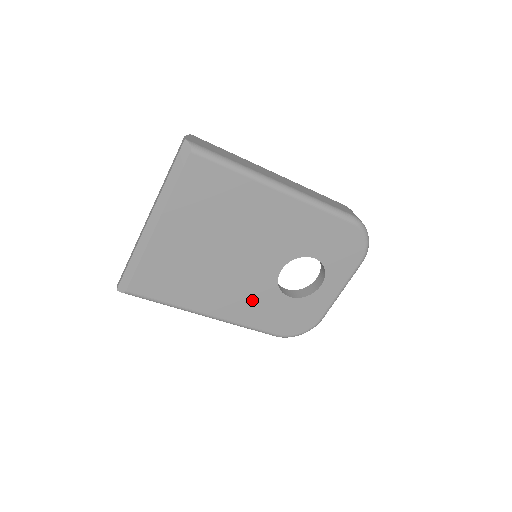
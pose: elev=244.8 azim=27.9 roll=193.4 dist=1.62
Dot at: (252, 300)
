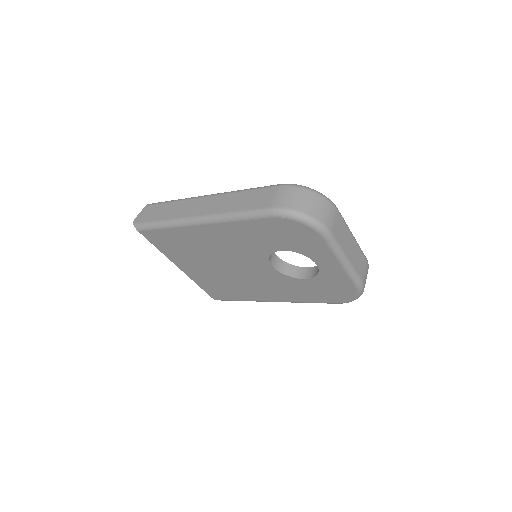
Dot at: (282, 287)
